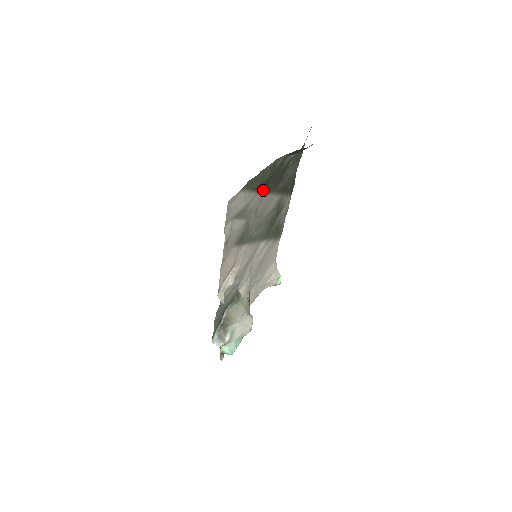
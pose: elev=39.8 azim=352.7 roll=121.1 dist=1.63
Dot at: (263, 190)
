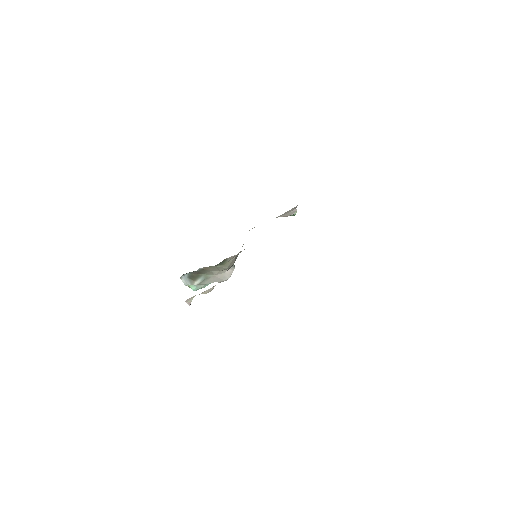
Dot at: occluded
